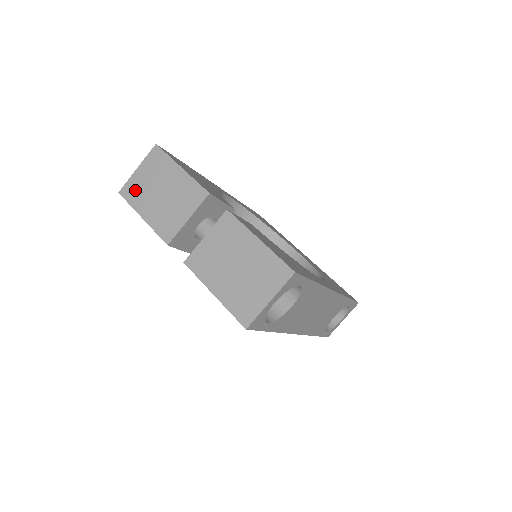
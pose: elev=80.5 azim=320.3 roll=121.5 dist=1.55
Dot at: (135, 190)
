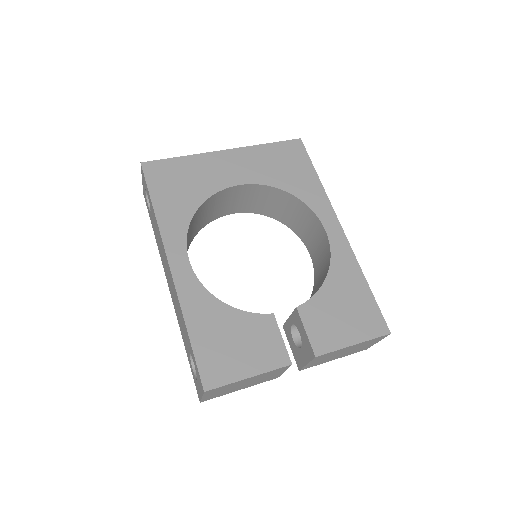
Dot at: (216, 396)
